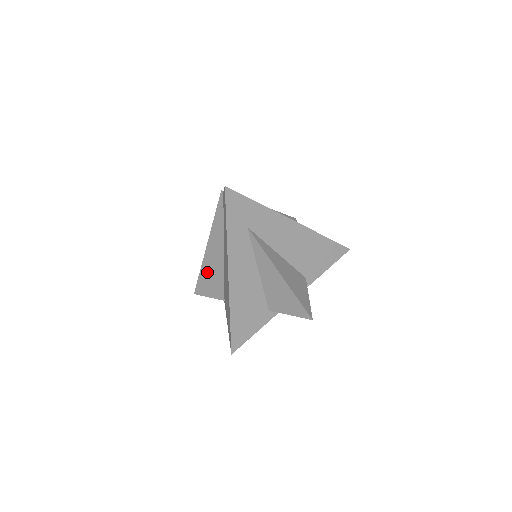
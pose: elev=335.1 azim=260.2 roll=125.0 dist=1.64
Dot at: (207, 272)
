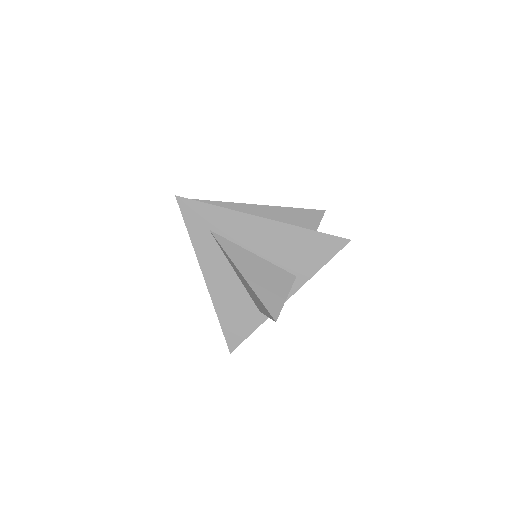
Dot at: occluded
